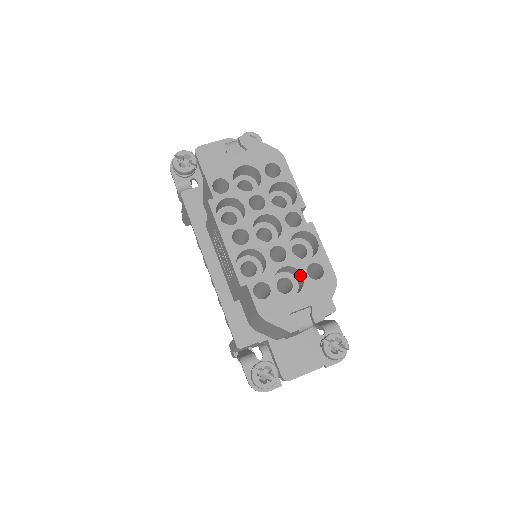
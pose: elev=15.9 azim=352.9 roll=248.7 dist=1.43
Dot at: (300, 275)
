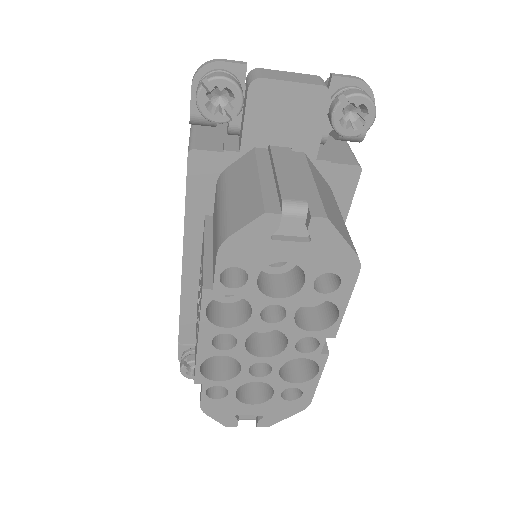
Dot at: occluded
